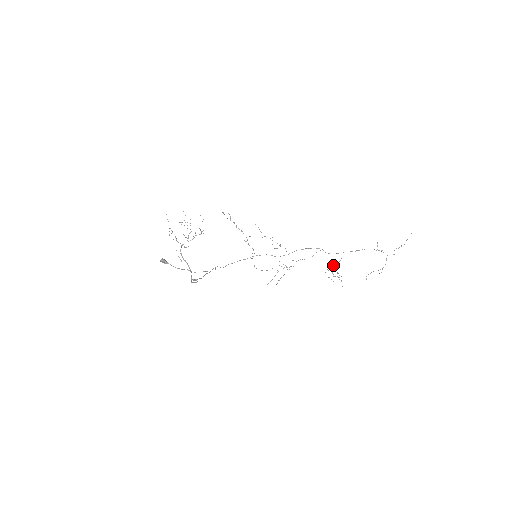
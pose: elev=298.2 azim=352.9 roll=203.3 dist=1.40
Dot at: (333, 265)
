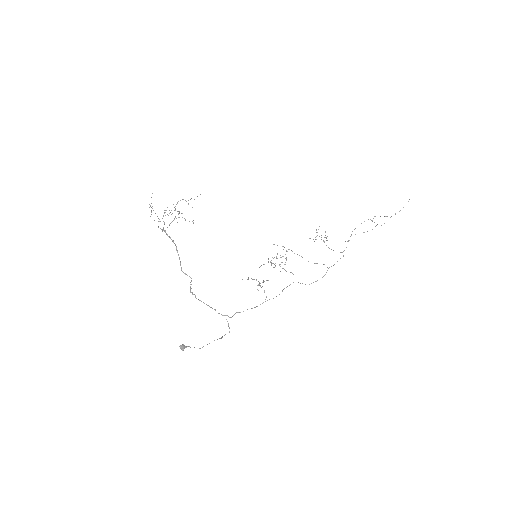
Dot at: occluded
